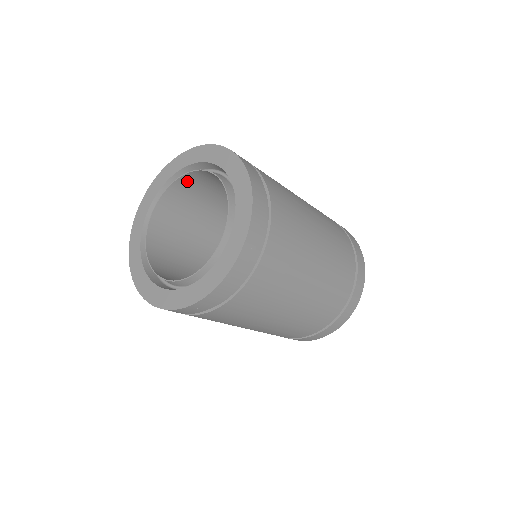
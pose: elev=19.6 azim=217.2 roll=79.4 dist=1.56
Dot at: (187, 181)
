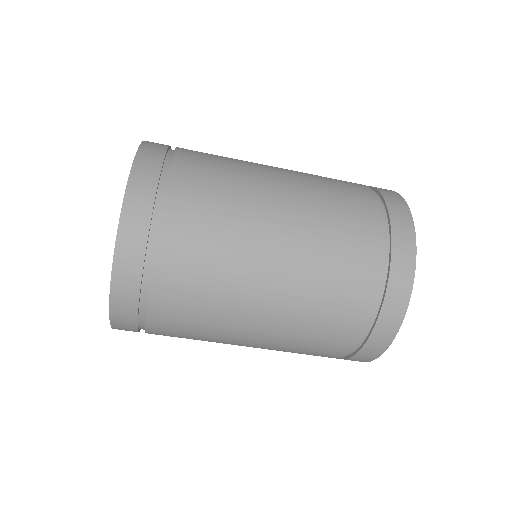
Dot at: occluded
